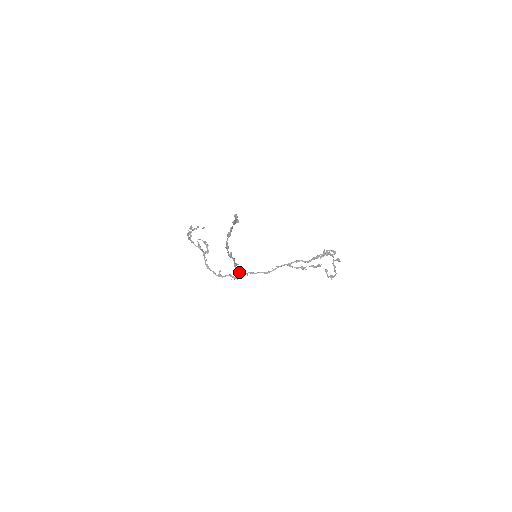
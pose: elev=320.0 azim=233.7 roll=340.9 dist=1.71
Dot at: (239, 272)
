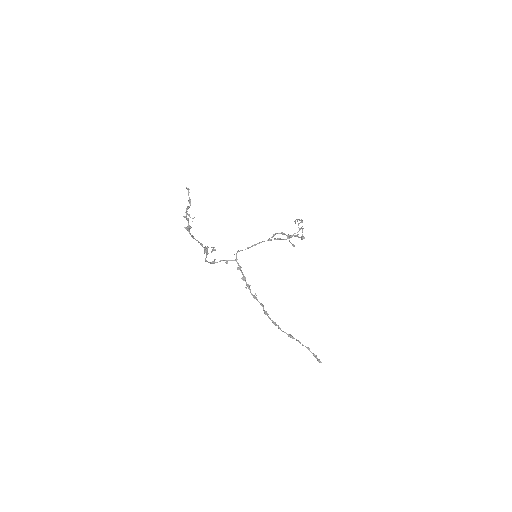
Dot at: (243, 279)
